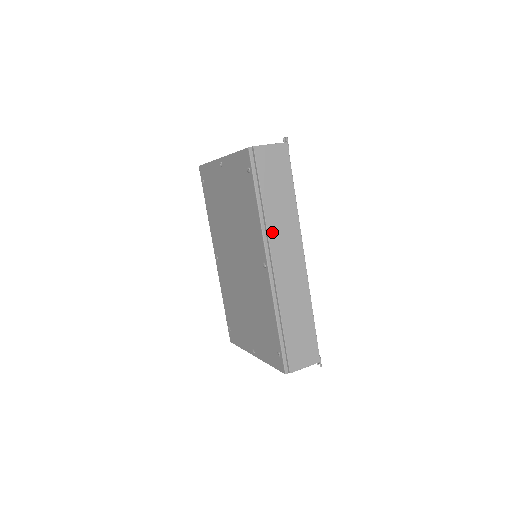
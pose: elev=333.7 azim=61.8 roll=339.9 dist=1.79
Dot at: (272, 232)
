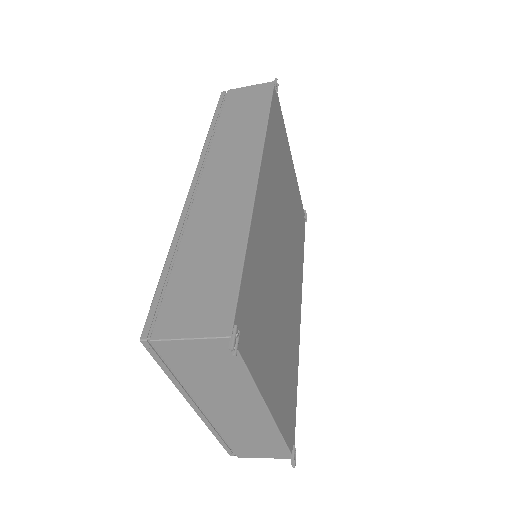
Dot at: (216, 150)
